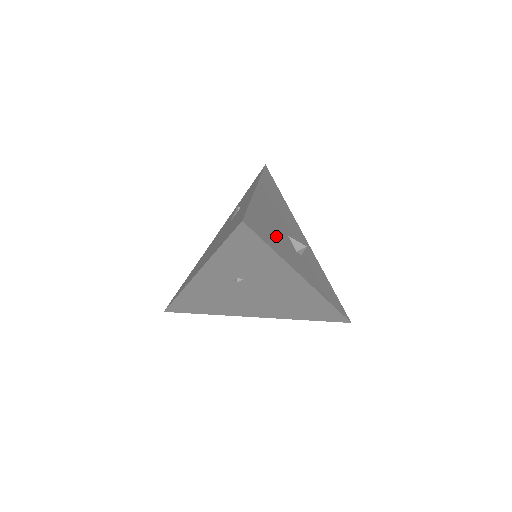
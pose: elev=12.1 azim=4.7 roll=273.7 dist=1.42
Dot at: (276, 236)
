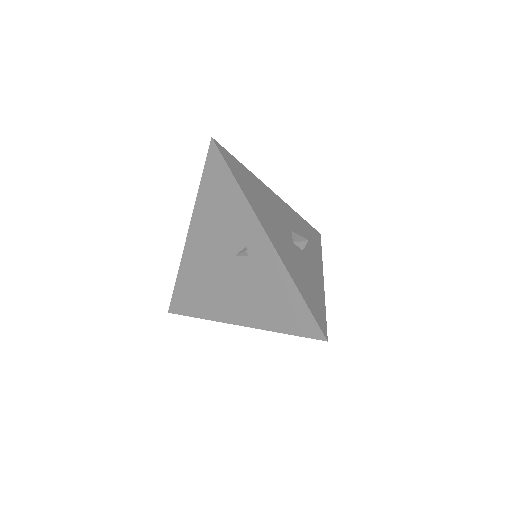
Dot at: (307, 278)
